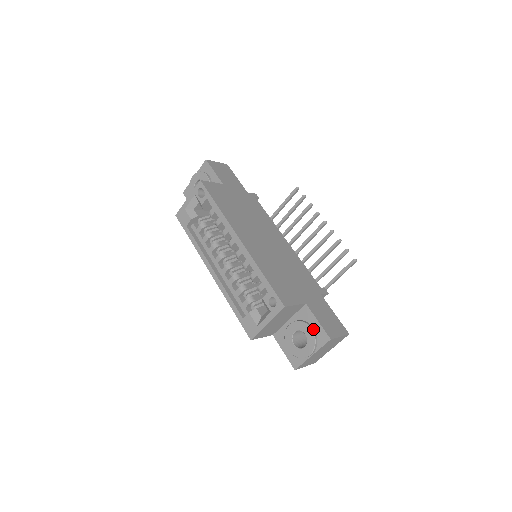
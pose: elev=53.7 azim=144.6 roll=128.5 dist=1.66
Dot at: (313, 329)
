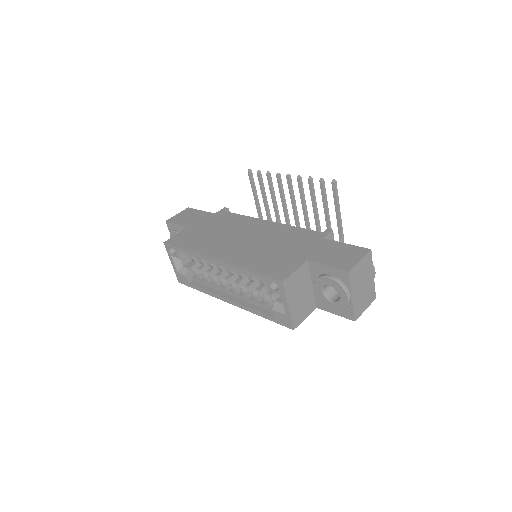
Dot at: (330, 276)
